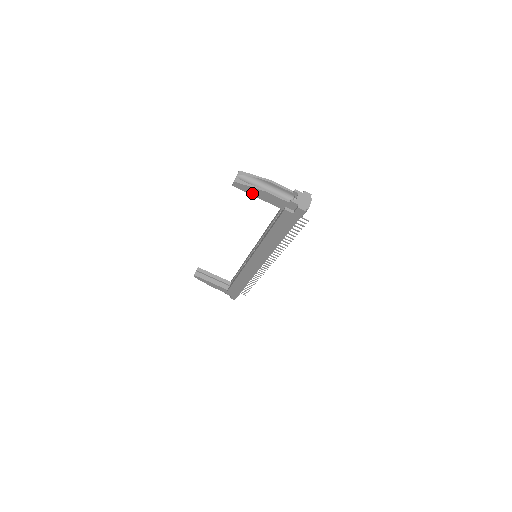
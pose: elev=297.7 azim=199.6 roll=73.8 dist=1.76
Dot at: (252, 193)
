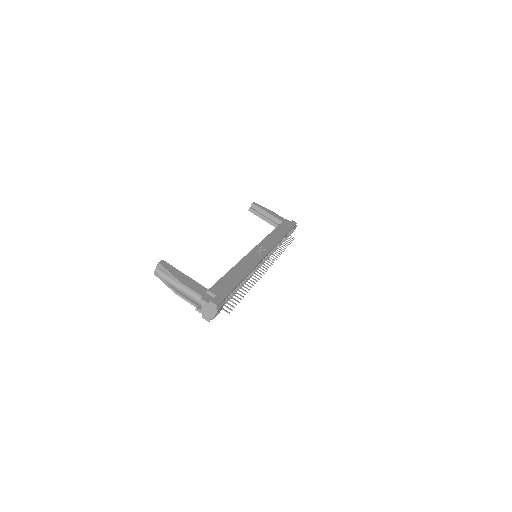
Dot at: occluded
